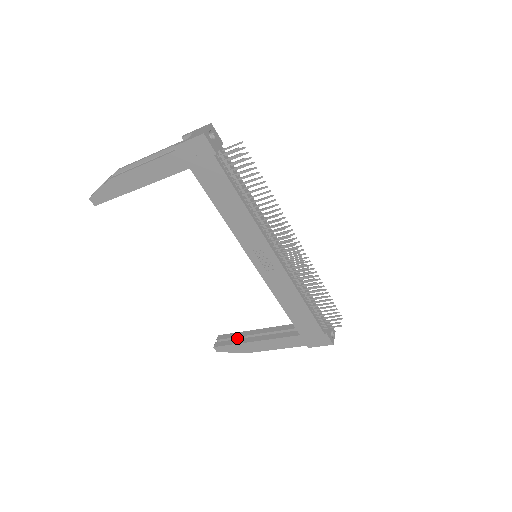
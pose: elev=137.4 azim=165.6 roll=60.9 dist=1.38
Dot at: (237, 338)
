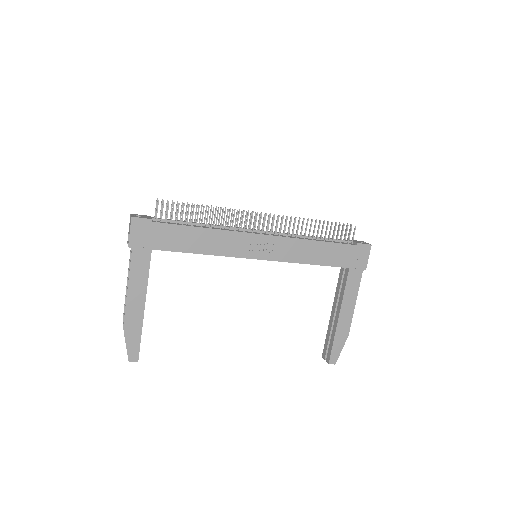
Dot at: (331, 337)
